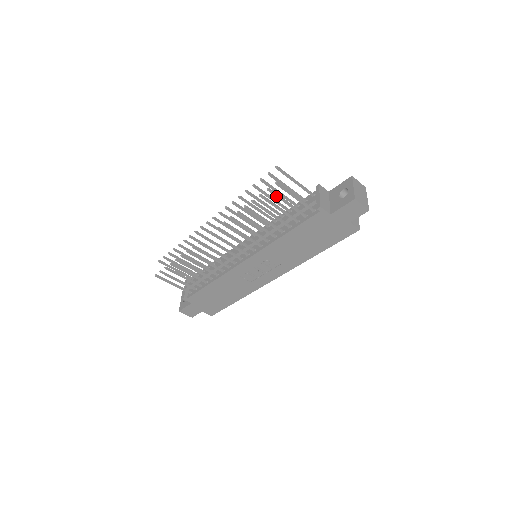
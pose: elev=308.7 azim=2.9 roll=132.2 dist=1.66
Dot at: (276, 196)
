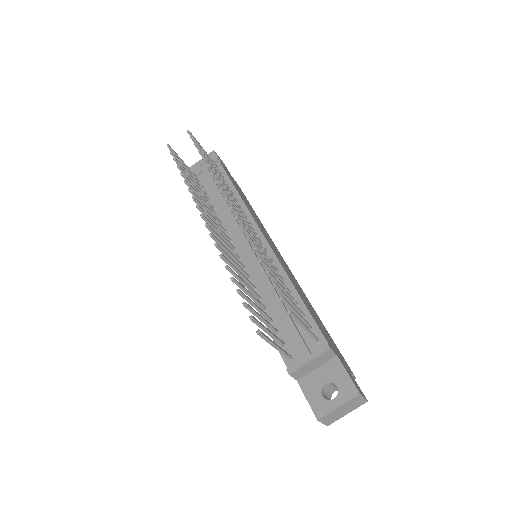
Dot at: (257, 324)
